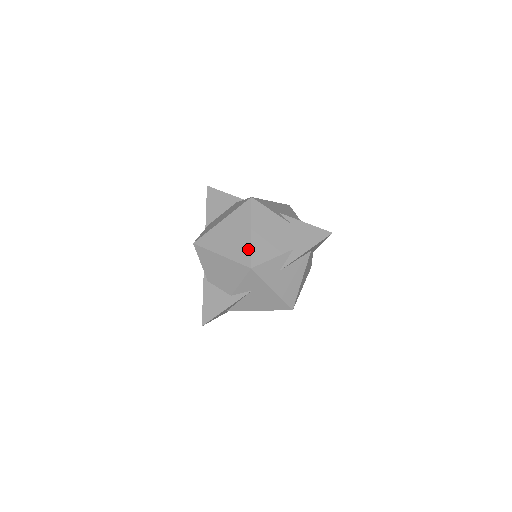
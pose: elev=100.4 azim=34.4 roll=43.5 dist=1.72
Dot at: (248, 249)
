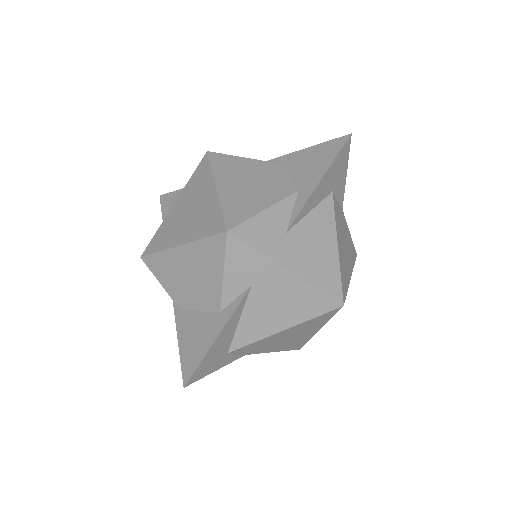
Dot at: (216, 210)
